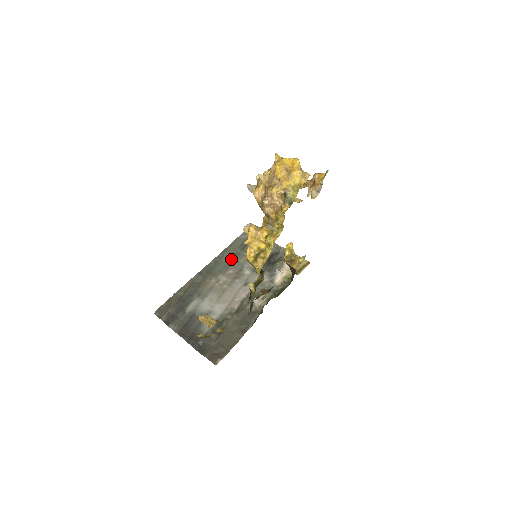
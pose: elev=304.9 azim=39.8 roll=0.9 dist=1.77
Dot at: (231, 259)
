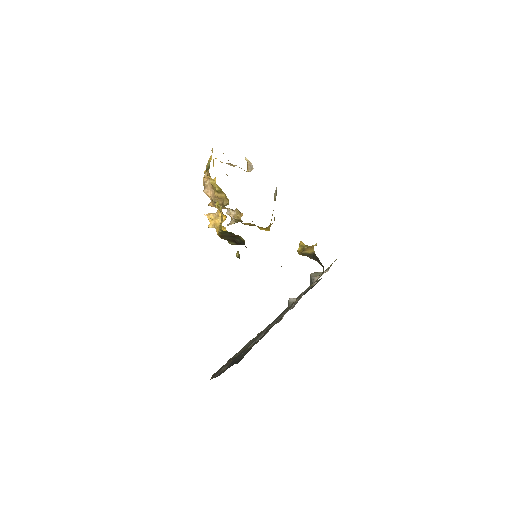
Dot at: occluded
